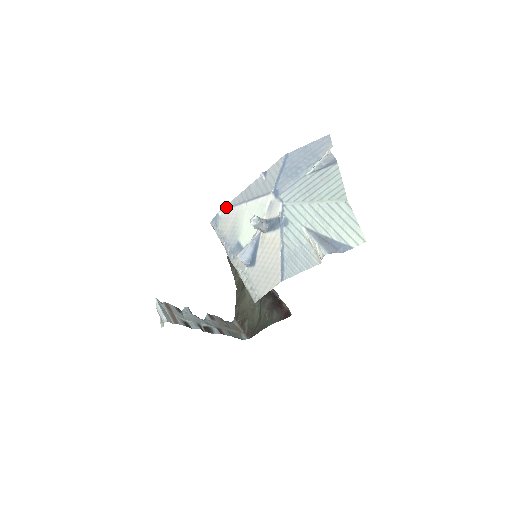
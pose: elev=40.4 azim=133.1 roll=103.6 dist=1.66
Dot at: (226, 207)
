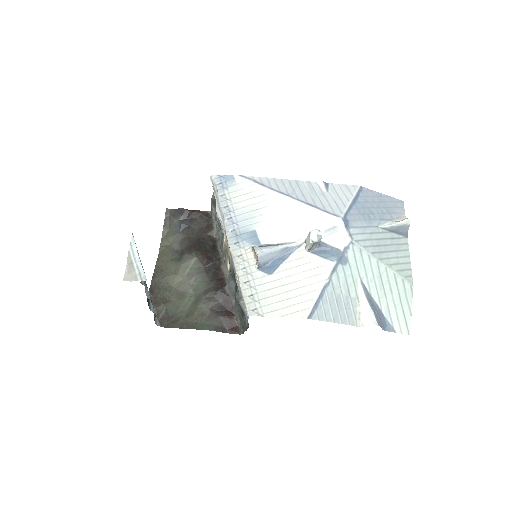
Dot at: (253, 179)
